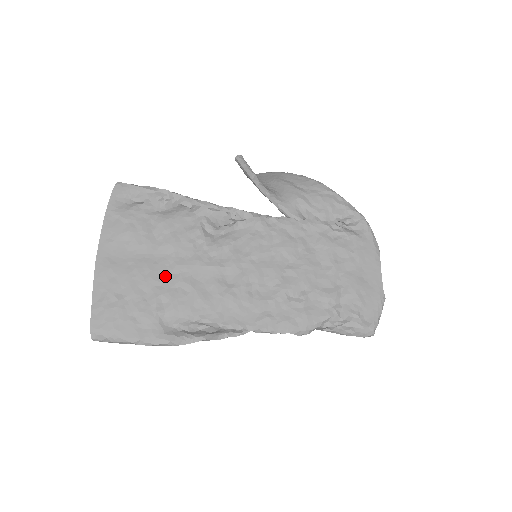
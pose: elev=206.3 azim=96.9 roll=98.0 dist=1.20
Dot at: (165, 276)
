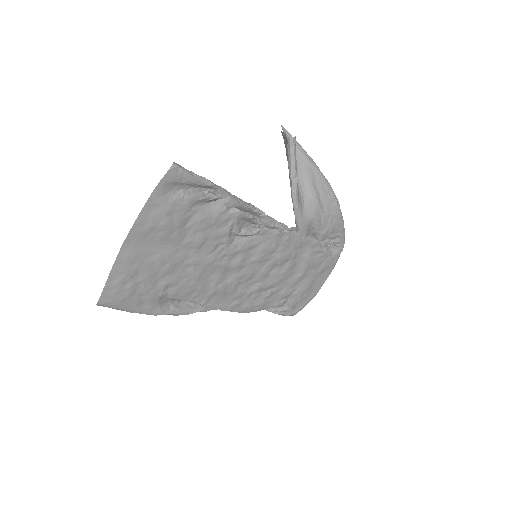
Dot at: (180, 268)
